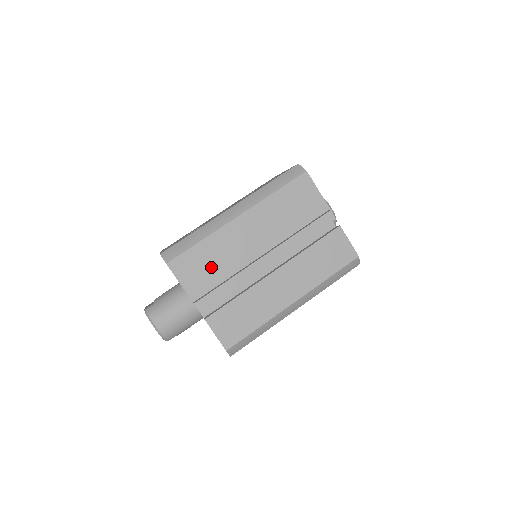
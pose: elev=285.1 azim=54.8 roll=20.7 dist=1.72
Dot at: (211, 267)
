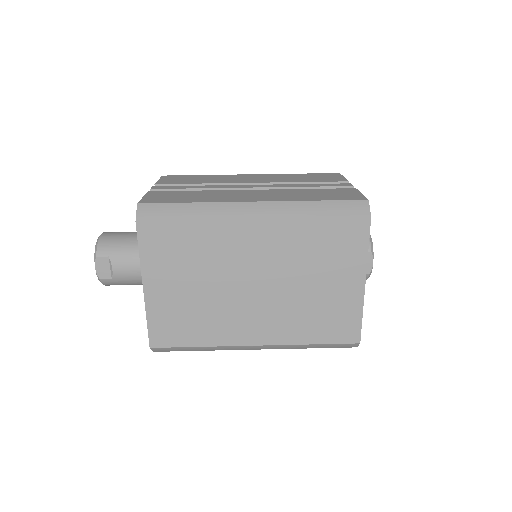
Dot at: (195, 181)
